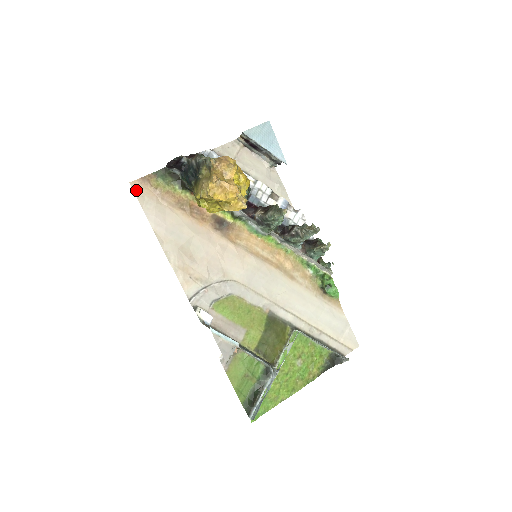
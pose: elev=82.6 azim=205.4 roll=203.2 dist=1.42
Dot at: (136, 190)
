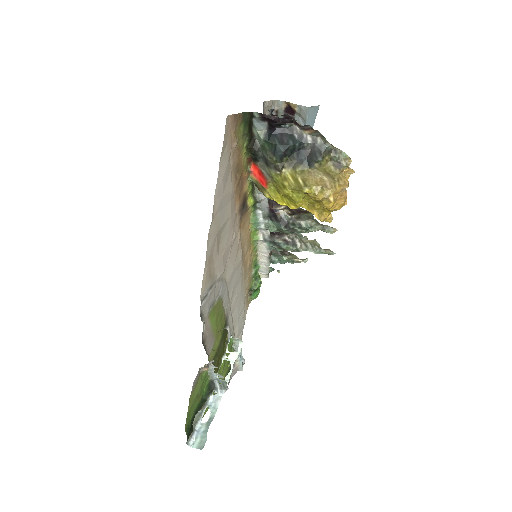
Dot at: (226, 131)
